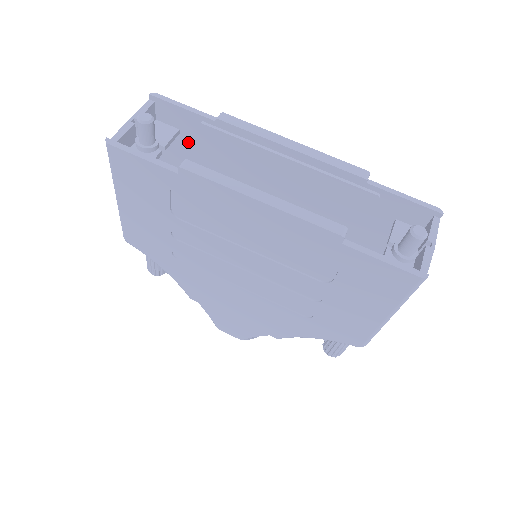
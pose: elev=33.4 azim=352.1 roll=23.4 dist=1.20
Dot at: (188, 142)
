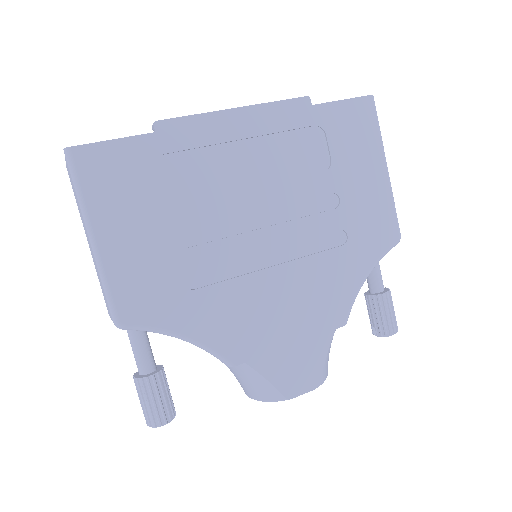
Dot at: occluded
